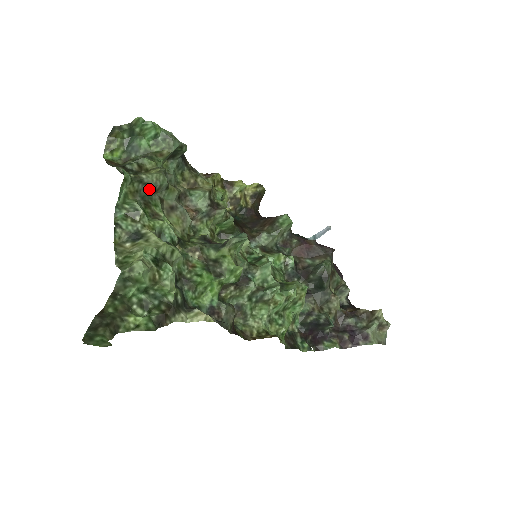
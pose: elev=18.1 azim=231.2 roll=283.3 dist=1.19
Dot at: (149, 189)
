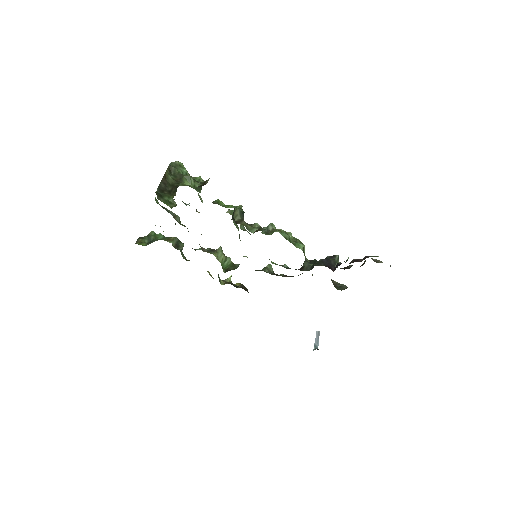
Dot at: (170, 213)
